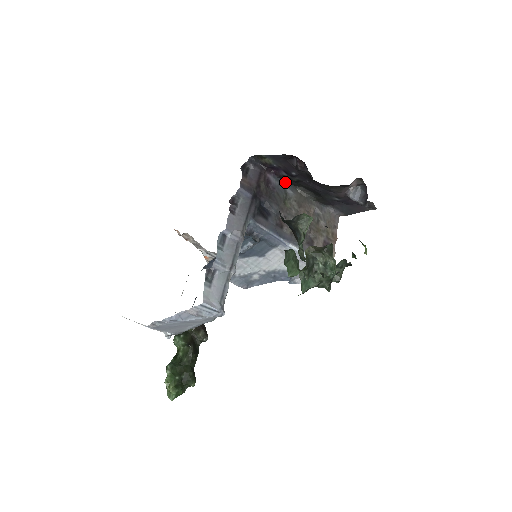
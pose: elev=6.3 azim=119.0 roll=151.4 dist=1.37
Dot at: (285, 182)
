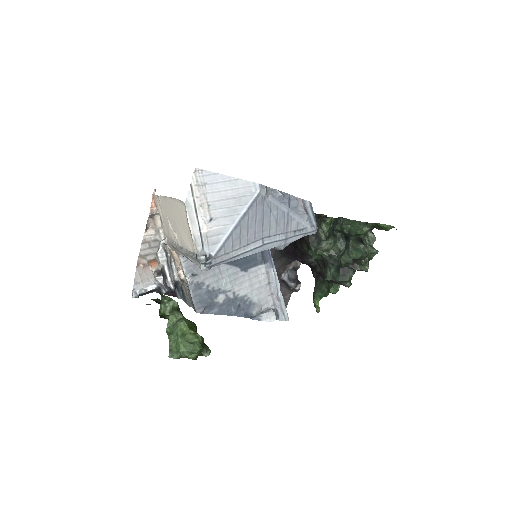
Dot at: occluded
